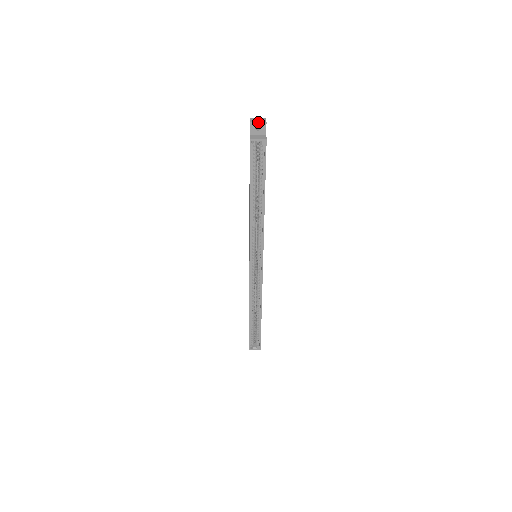
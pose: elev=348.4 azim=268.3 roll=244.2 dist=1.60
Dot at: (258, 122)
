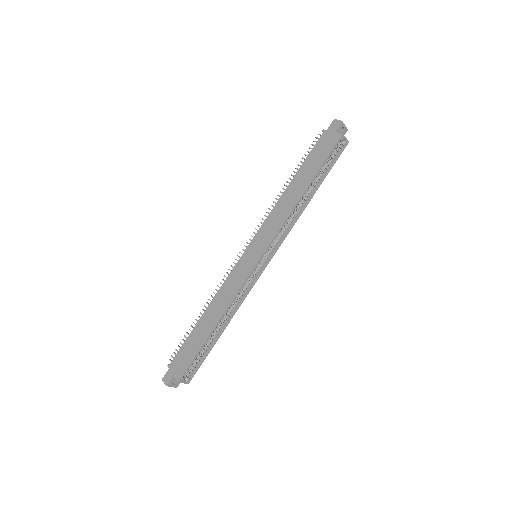
Dot at: occluded
